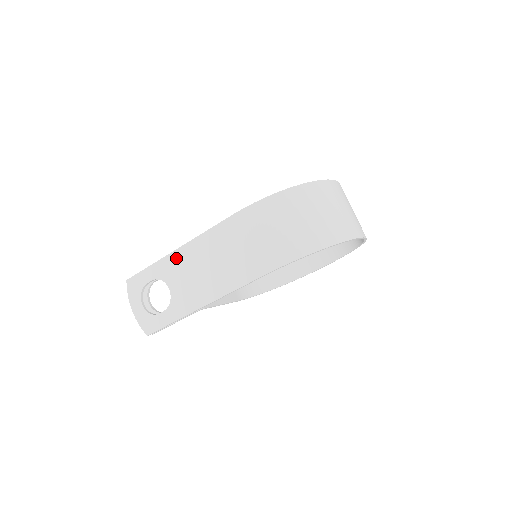
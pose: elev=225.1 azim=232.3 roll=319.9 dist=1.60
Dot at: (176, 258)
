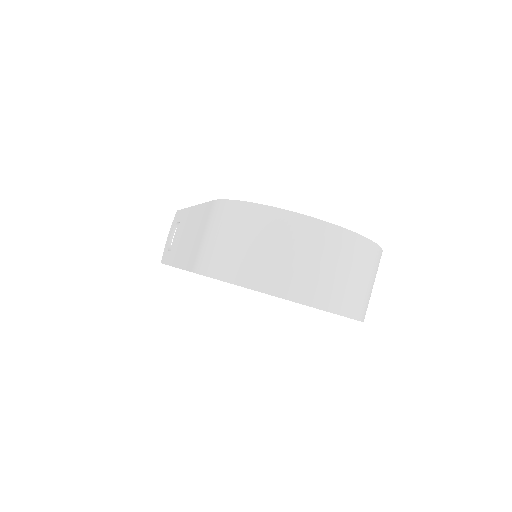
Dot at: (189, 213)
